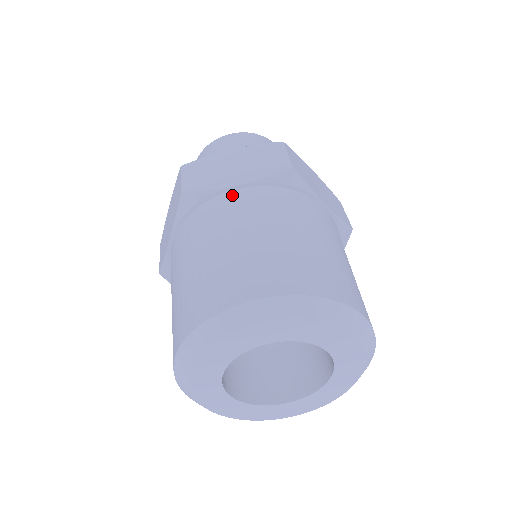
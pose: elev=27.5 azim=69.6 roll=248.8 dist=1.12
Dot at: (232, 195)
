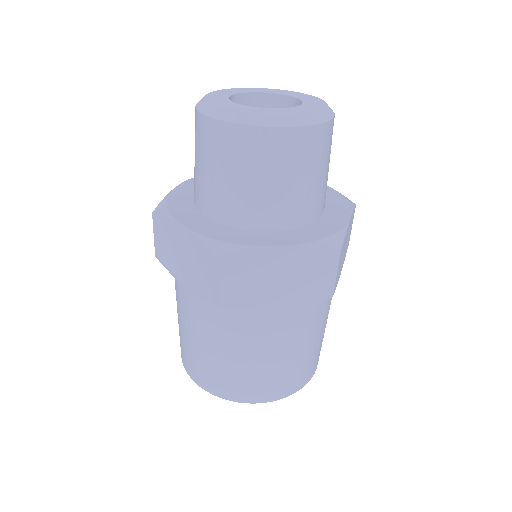
Dot at: (268, 314)
